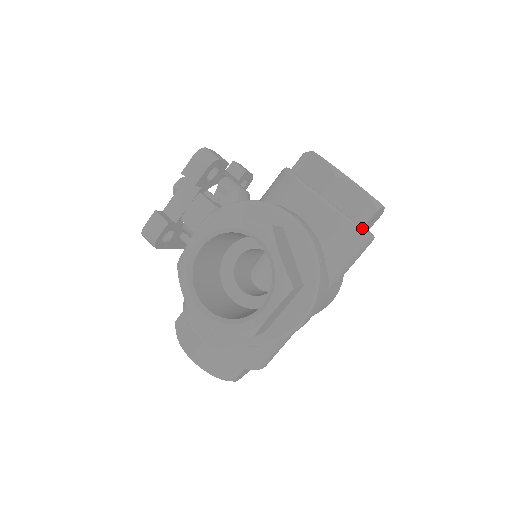
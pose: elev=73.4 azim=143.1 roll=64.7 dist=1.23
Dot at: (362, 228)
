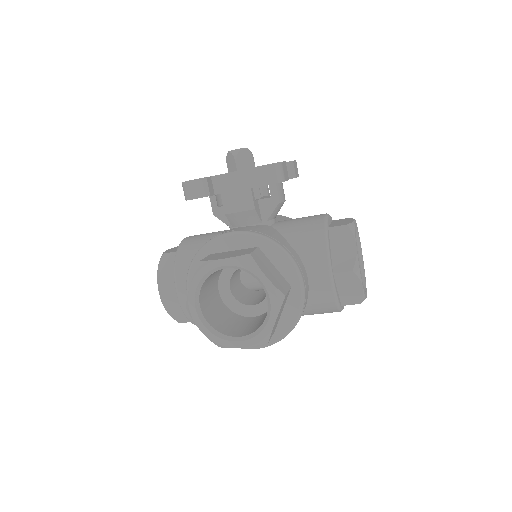
Dot at: (341, 308)
